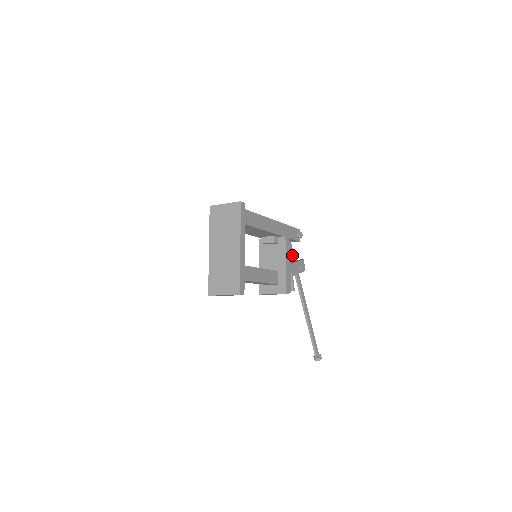
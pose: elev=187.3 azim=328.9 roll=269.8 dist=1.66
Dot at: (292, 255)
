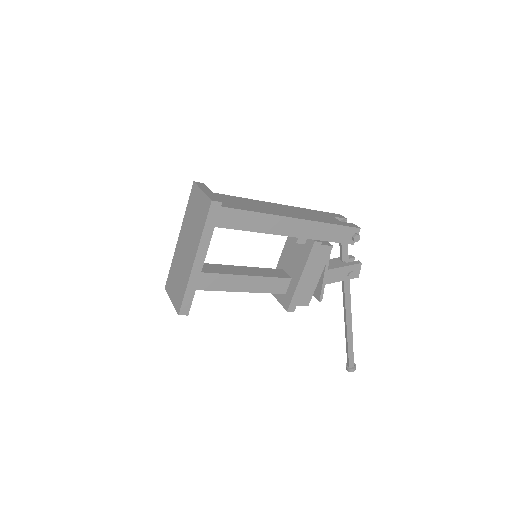
Dot at: (343, 254)
